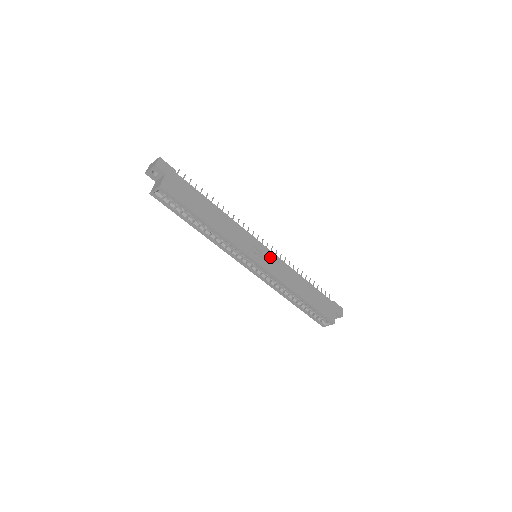
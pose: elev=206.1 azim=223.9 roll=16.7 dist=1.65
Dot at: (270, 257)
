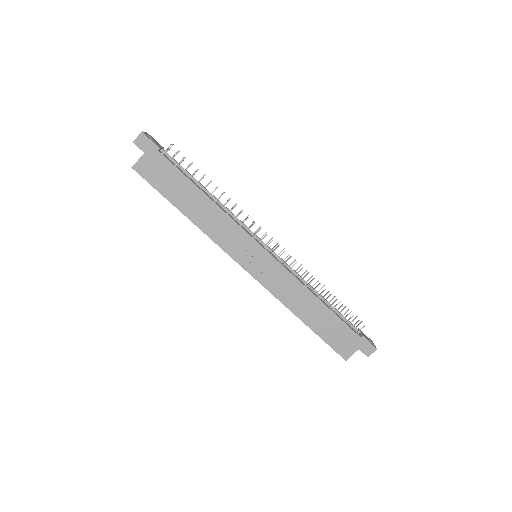
Dot at: (269, 264)
